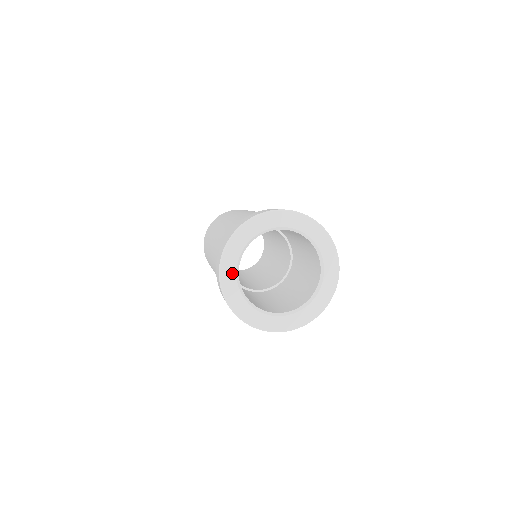
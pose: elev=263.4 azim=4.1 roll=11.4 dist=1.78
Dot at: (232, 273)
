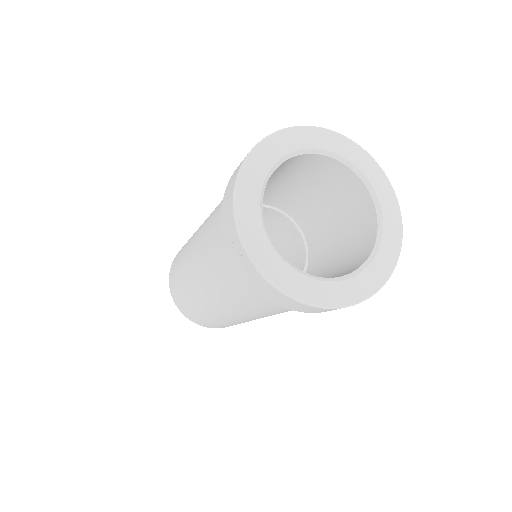
Dot at: (287, 147)
